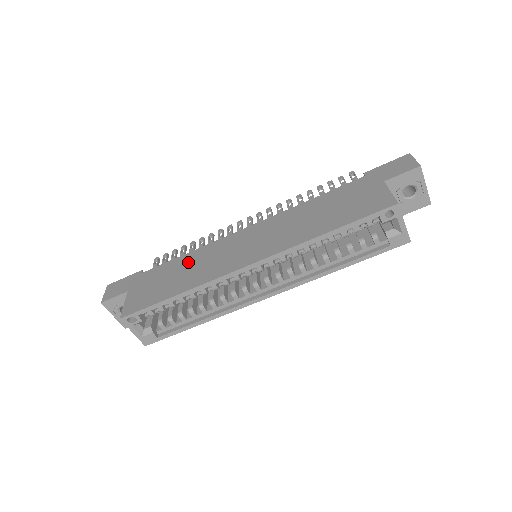
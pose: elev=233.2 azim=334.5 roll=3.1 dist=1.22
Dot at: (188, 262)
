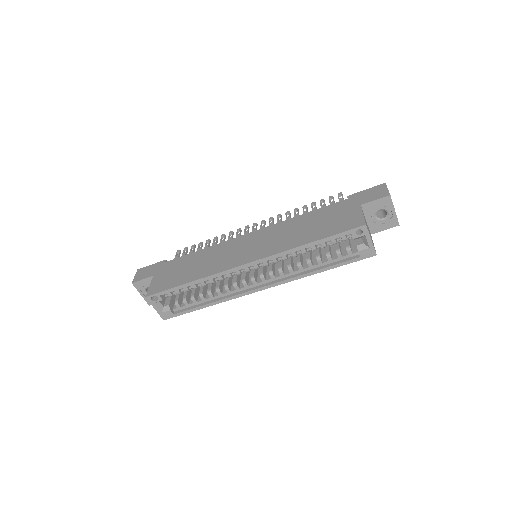
Dot at: (202, 256)
